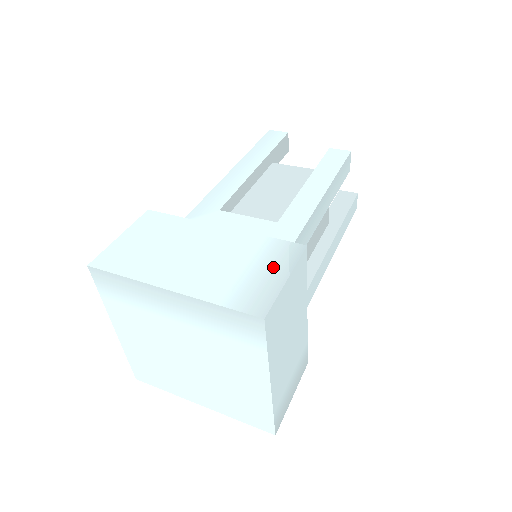
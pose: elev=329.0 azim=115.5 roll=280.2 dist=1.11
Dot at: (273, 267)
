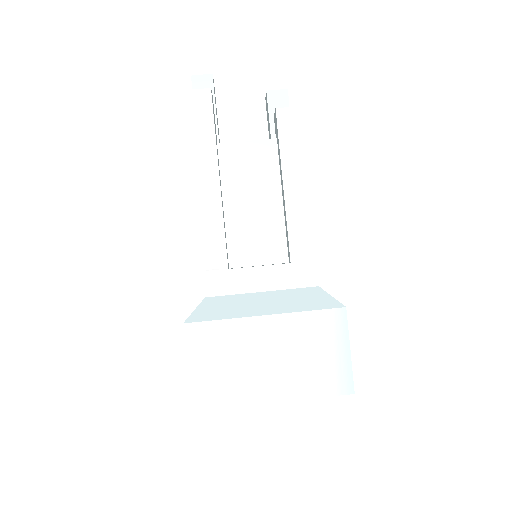
Dot at: (334, 344)
